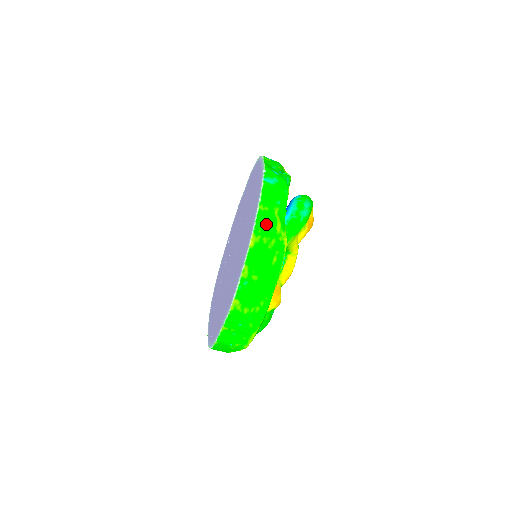
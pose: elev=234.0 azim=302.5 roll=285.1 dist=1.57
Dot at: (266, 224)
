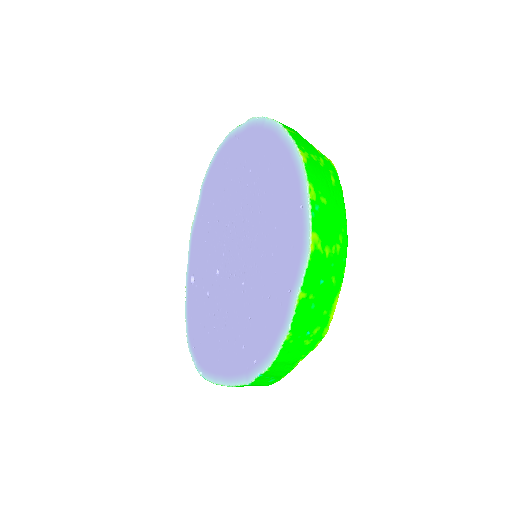
Dot at: (304, 143)
